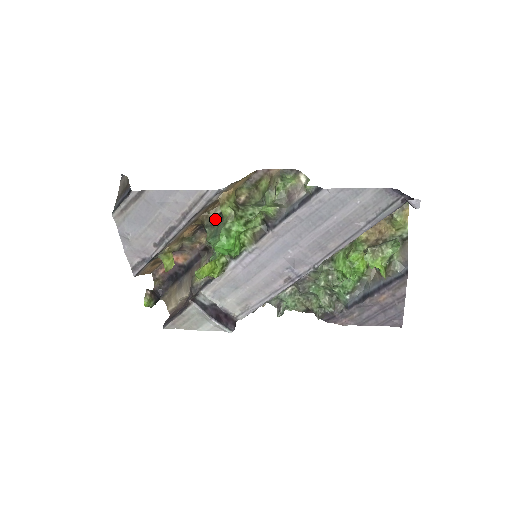
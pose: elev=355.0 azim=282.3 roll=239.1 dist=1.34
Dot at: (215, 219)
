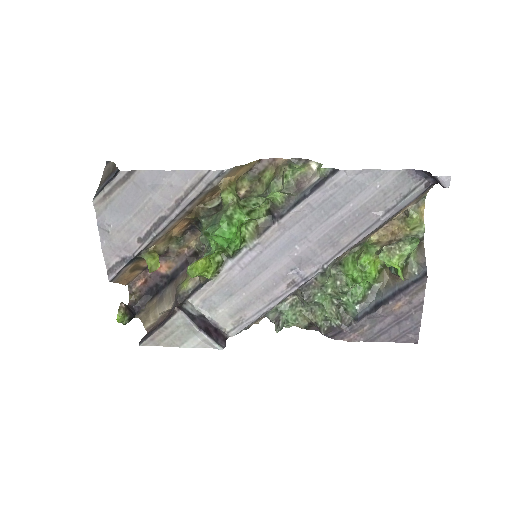
Dot at: (212, 211)
